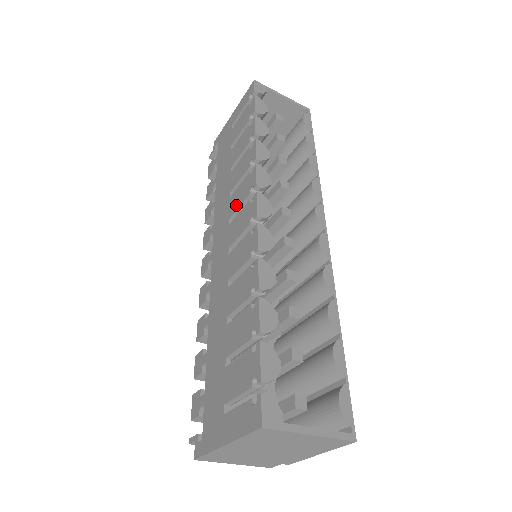
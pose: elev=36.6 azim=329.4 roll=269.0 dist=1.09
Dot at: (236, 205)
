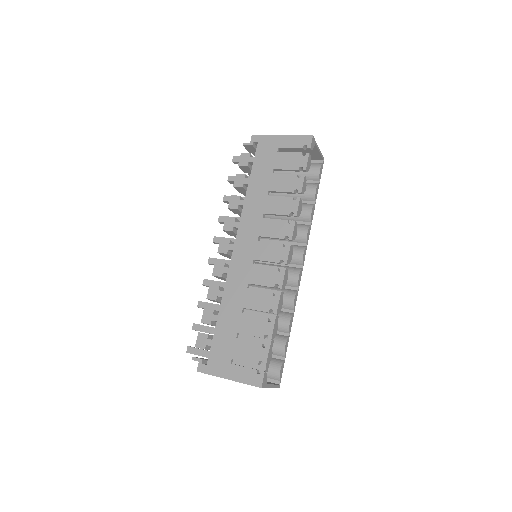
Dot at: (268, 233)
